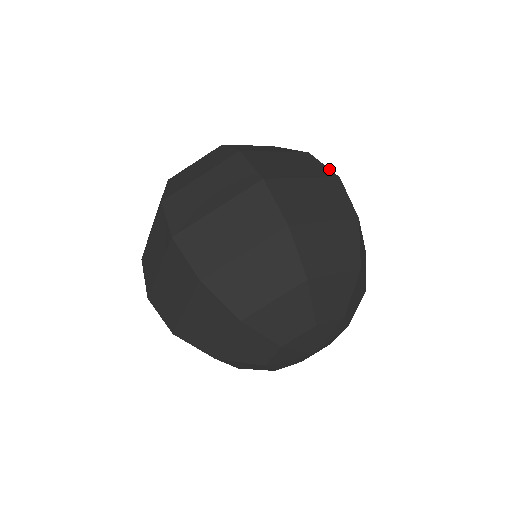
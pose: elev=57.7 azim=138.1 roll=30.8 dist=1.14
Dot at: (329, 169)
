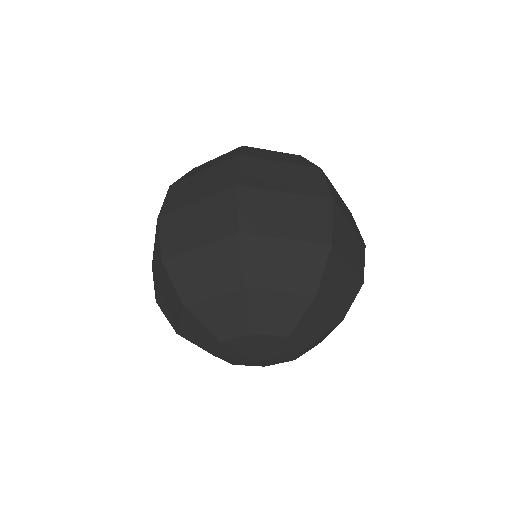
Dot at: (328, 189)
